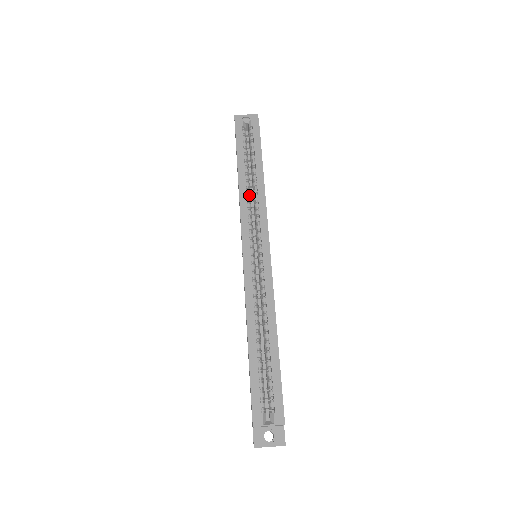
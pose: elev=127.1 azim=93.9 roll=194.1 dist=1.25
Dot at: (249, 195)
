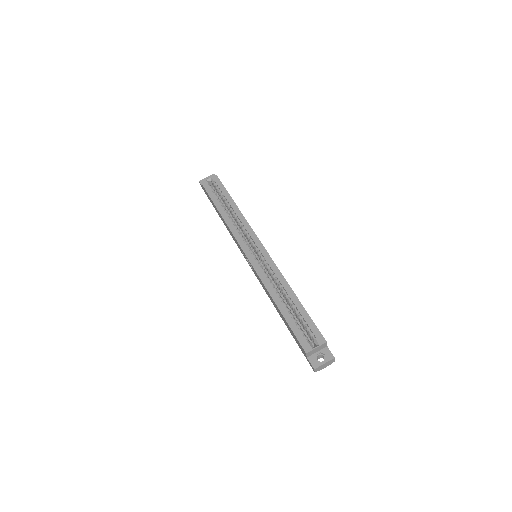
Dot at: (233, 221)
